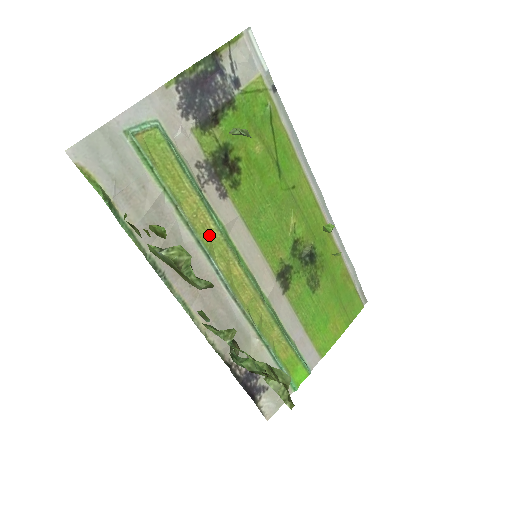
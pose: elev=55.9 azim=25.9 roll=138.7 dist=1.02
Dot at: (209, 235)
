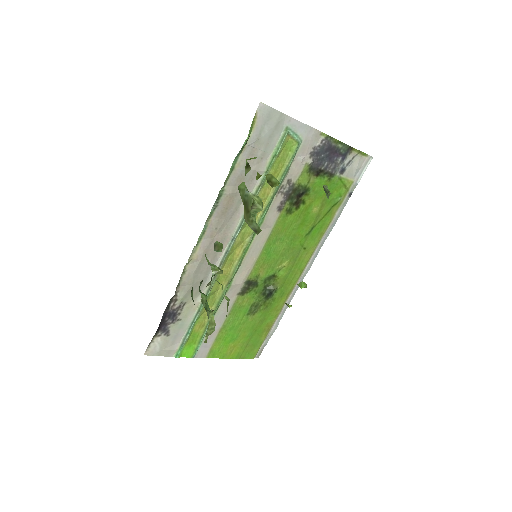
Dot at: occluded
